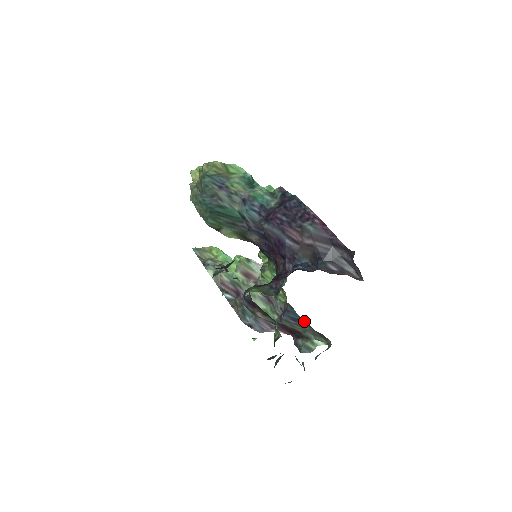
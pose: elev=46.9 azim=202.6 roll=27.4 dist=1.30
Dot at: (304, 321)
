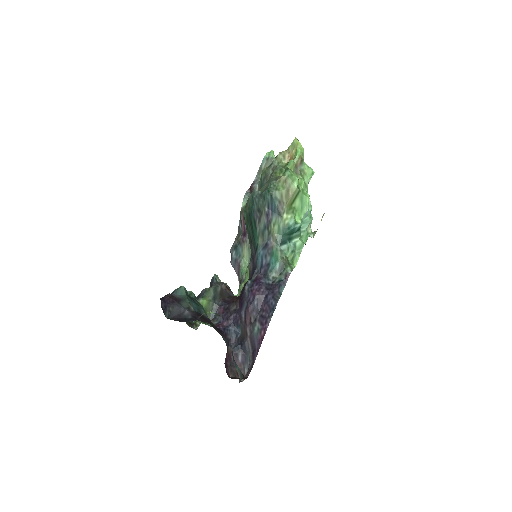
Dot at: occluded
